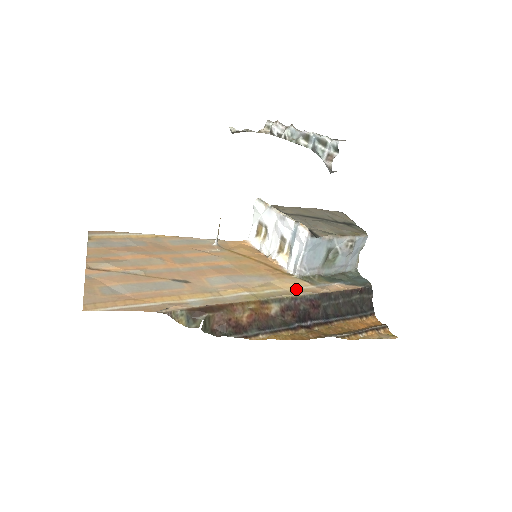
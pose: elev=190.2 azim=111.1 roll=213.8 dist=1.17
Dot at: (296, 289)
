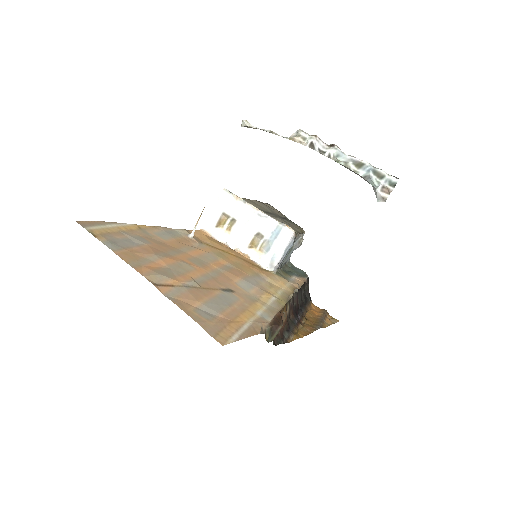
Dot at: (288, 287)
